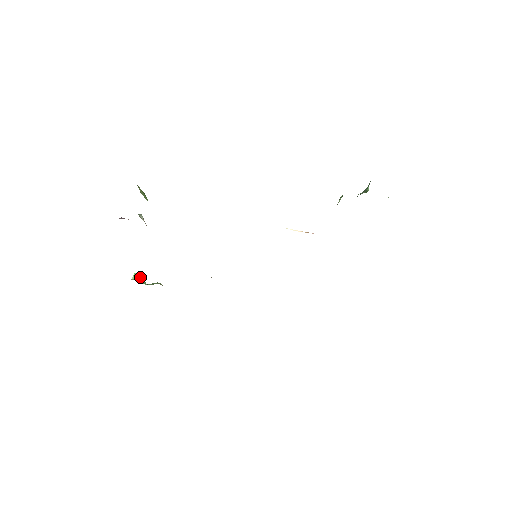
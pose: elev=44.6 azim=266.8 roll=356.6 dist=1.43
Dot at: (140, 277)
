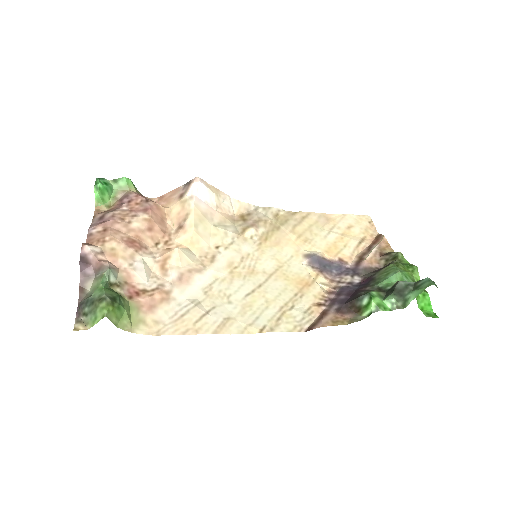
Dot at: (103, 193)
